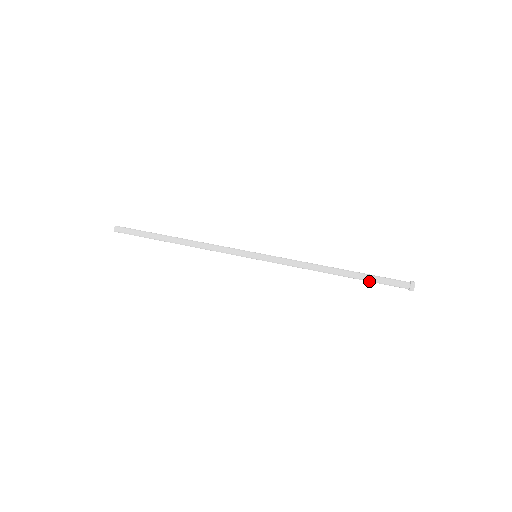
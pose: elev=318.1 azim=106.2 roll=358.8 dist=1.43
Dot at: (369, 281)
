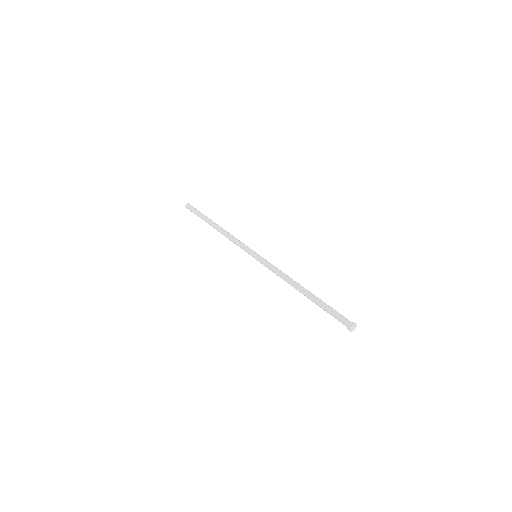
Dot at: (321, 307)
